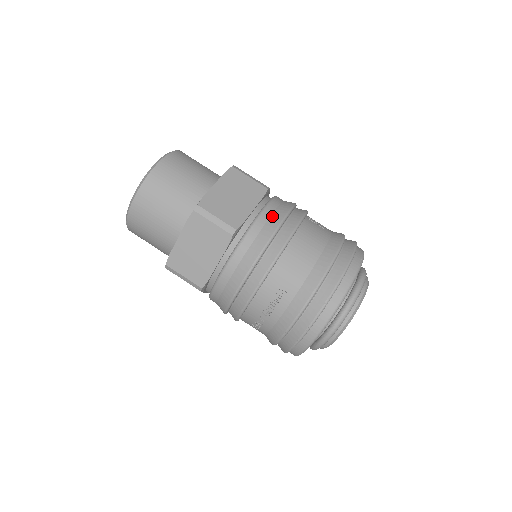
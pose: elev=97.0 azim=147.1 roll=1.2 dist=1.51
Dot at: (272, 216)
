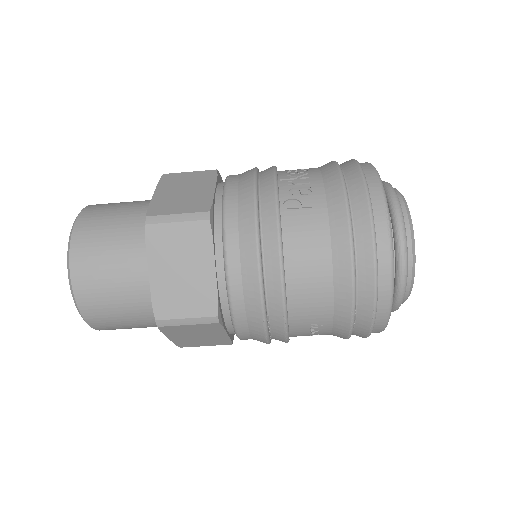
Dot at: (242, 264)
